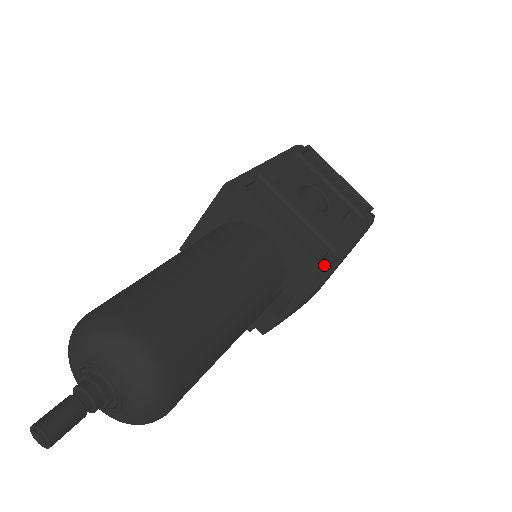
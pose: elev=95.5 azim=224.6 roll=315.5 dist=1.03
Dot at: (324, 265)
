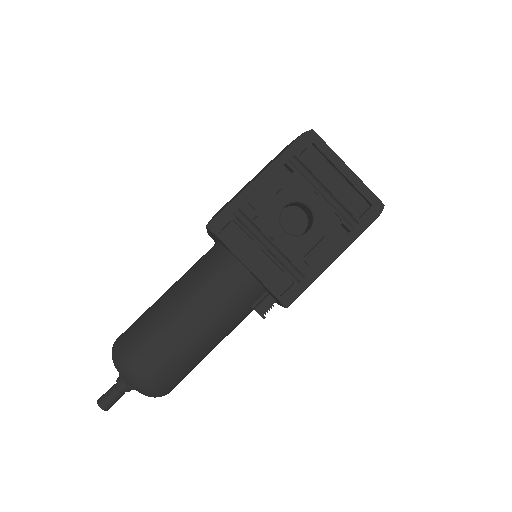
Dot at: (293, 290)
